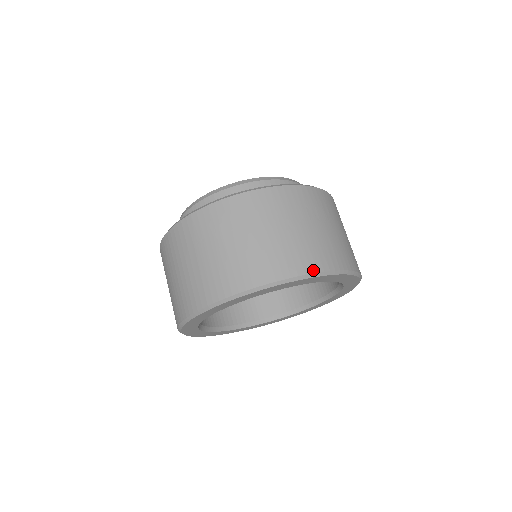
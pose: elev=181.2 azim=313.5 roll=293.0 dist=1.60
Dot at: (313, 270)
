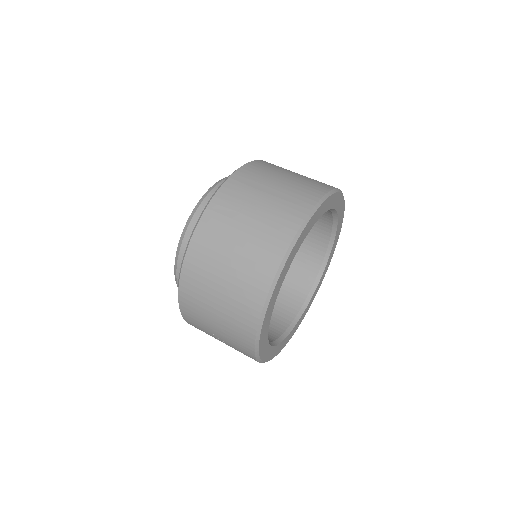
Dot at: occluded
